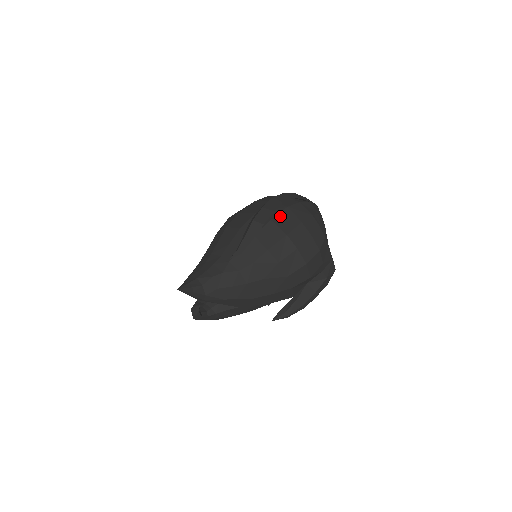
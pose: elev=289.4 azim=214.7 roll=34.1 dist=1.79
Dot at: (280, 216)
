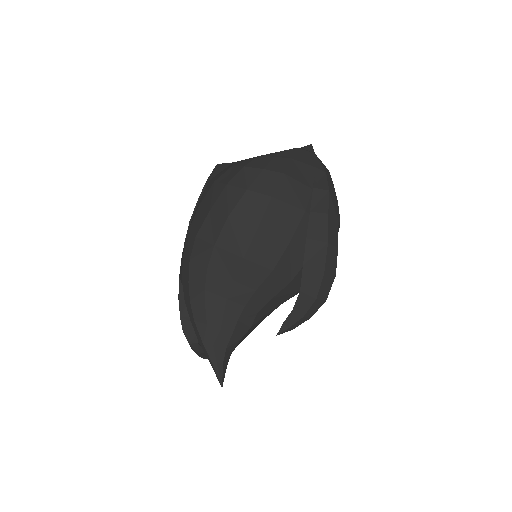
Dot at: occluded
